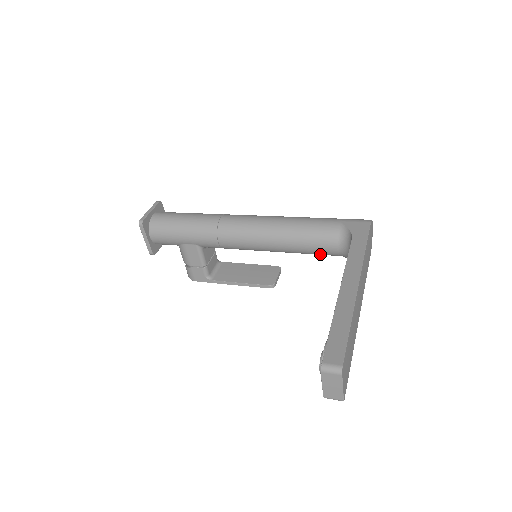
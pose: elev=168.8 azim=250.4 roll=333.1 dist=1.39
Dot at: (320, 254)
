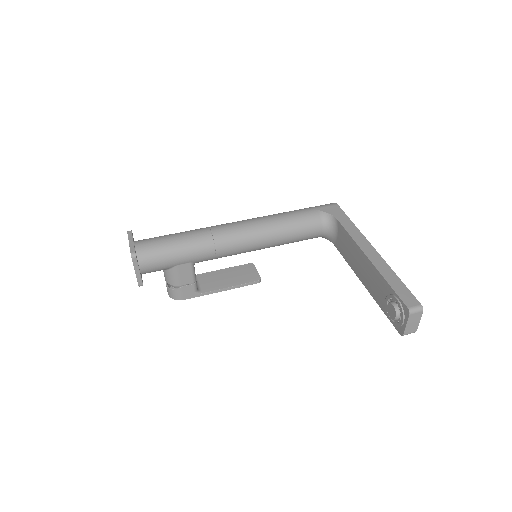
Dot at: occluded
